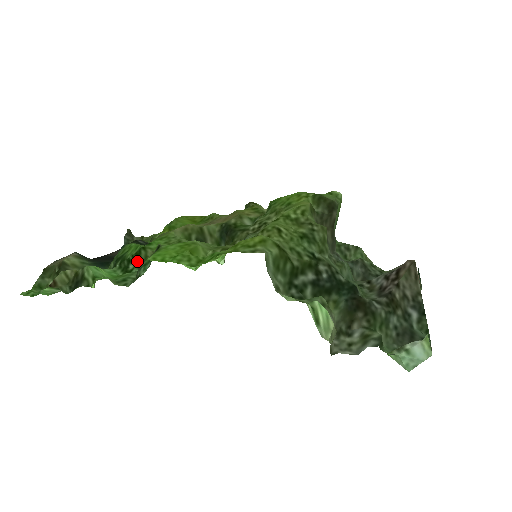
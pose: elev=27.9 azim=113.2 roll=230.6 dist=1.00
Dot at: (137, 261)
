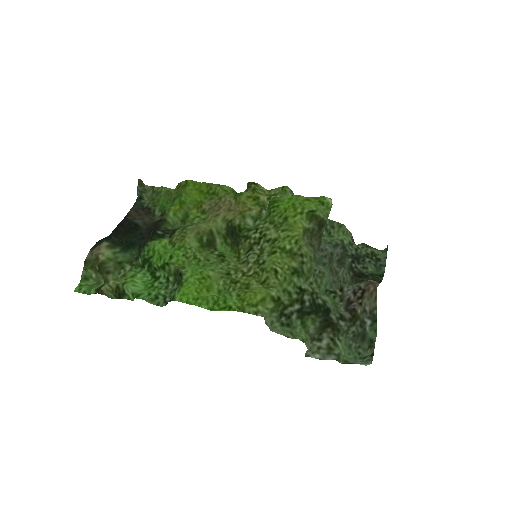
Dot at: (163, 272)
